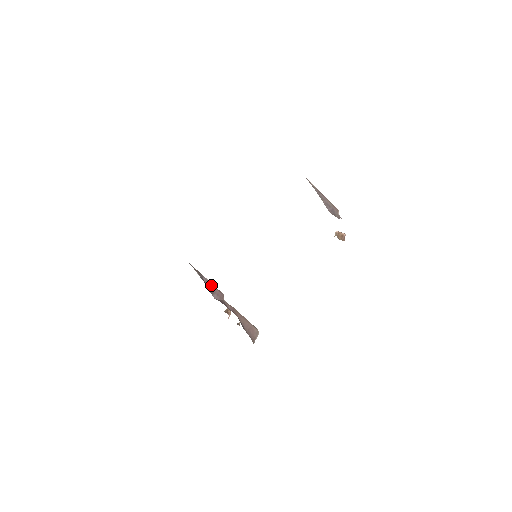
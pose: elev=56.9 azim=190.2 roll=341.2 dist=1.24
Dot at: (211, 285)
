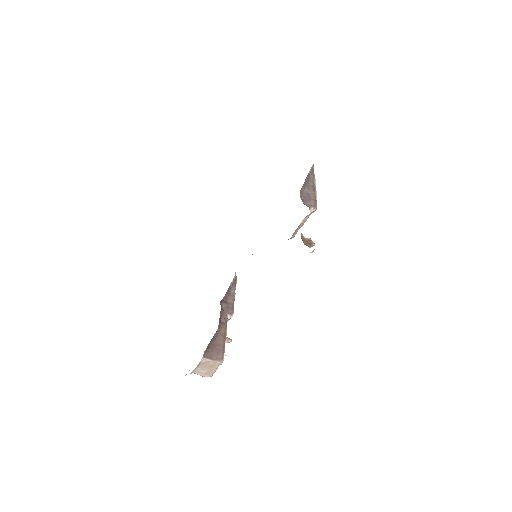
Dot at: (232, 299)
